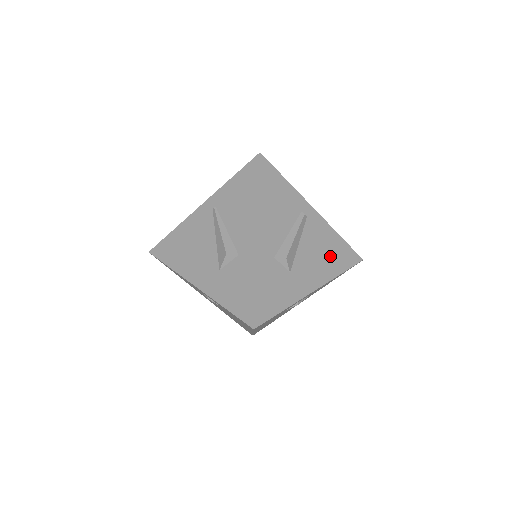
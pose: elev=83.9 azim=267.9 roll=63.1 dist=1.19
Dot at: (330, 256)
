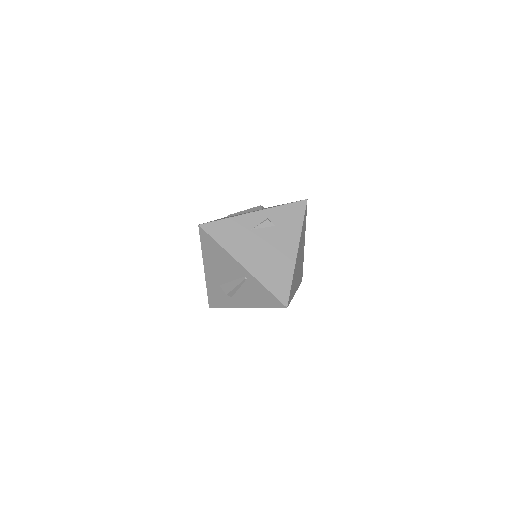
Dot at: occluded
